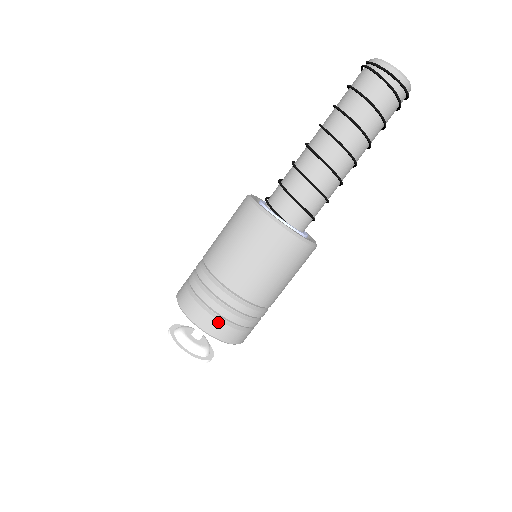
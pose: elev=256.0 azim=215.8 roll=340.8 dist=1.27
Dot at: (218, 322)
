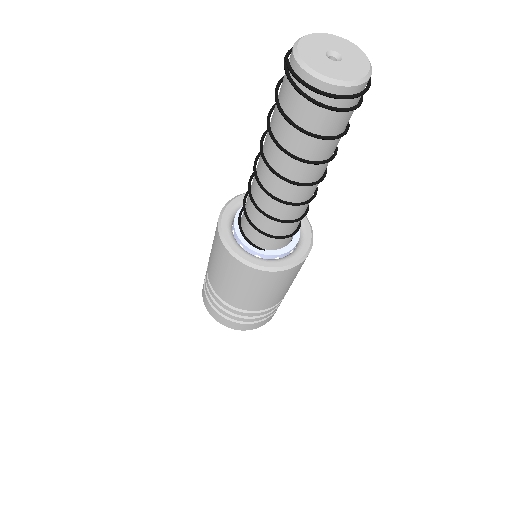
Dot at: (240, 324)
